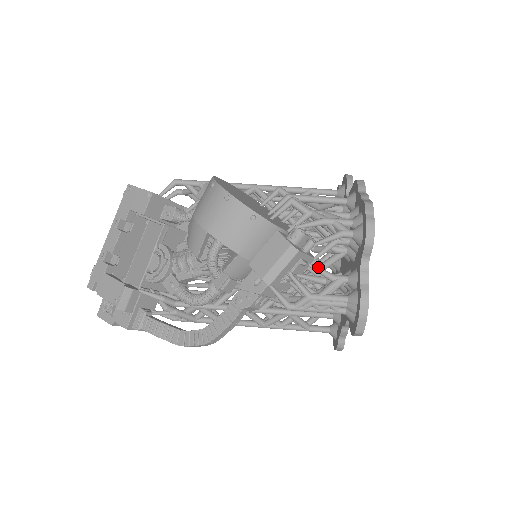
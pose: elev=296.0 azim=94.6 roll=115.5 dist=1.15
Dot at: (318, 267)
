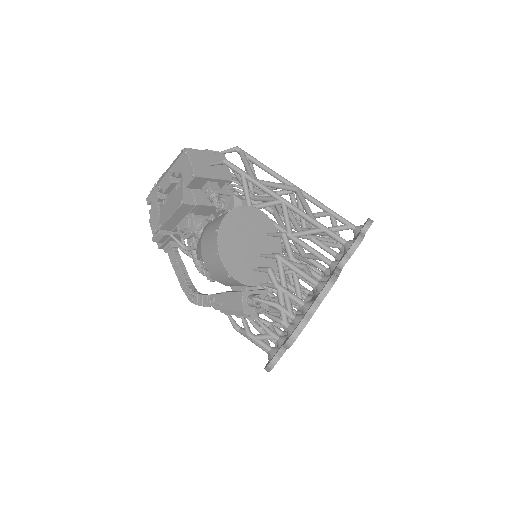
Dot at: (261, 323)
